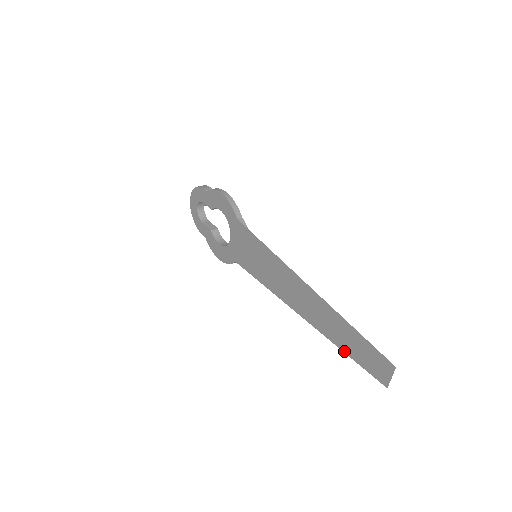
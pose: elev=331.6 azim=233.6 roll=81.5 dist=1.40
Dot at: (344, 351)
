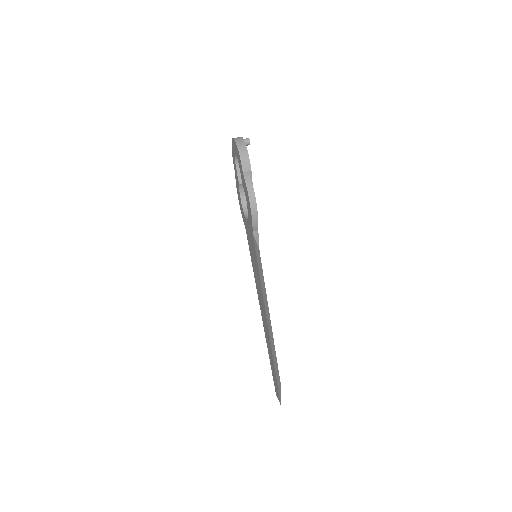
Dot at: (270, 360)
